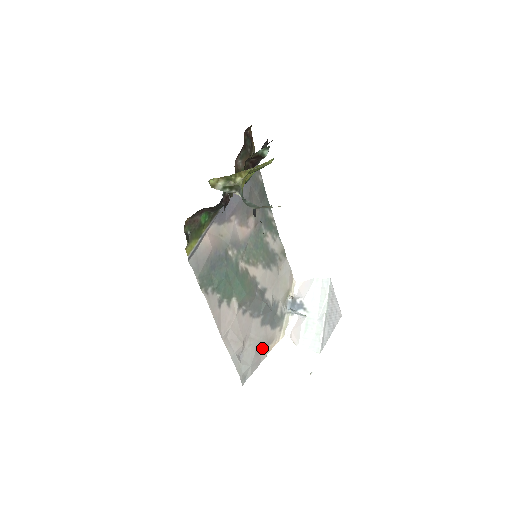
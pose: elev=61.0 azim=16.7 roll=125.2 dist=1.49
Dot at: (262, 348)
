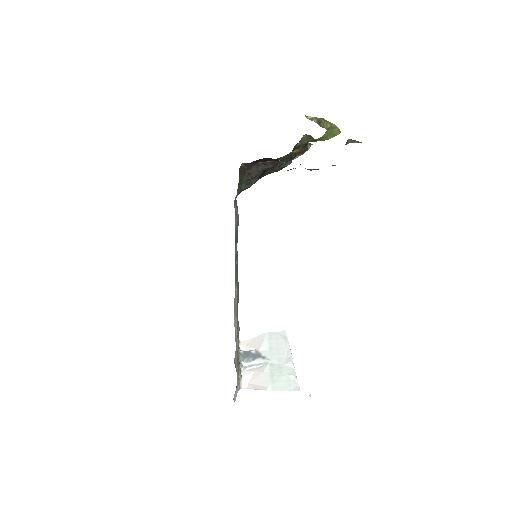
Dot at: occluded
